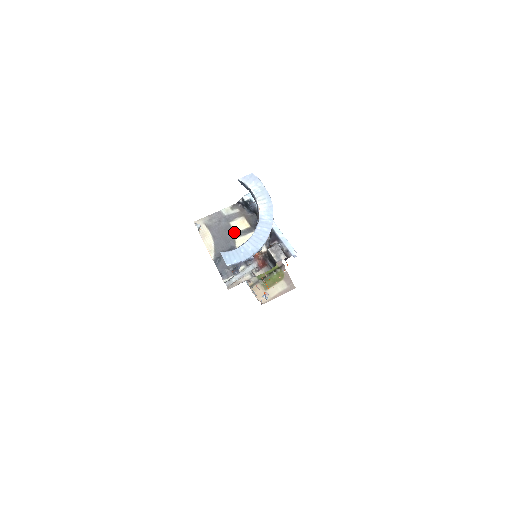
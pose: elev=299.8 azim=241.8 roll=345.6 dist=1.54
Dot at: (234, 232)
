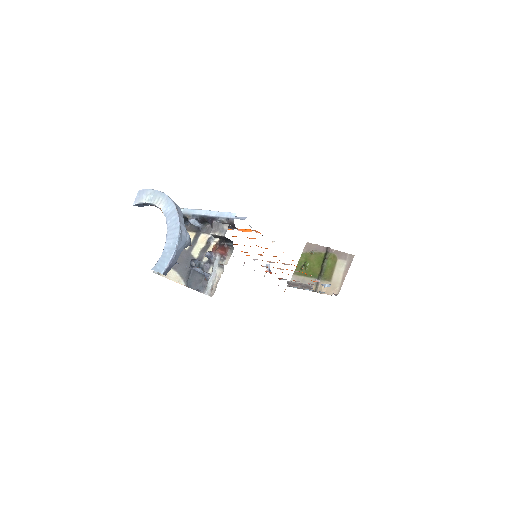
Dot at: (187, 250)
